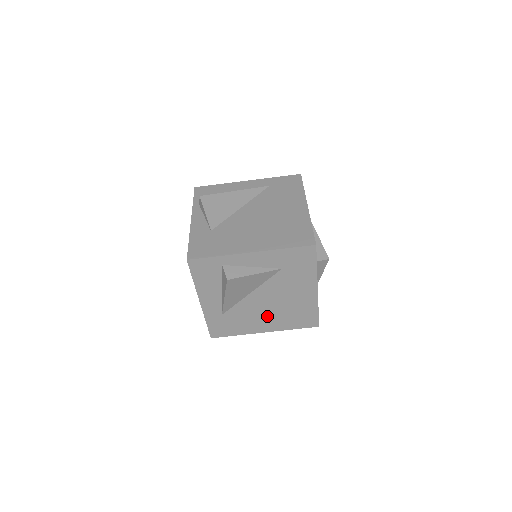
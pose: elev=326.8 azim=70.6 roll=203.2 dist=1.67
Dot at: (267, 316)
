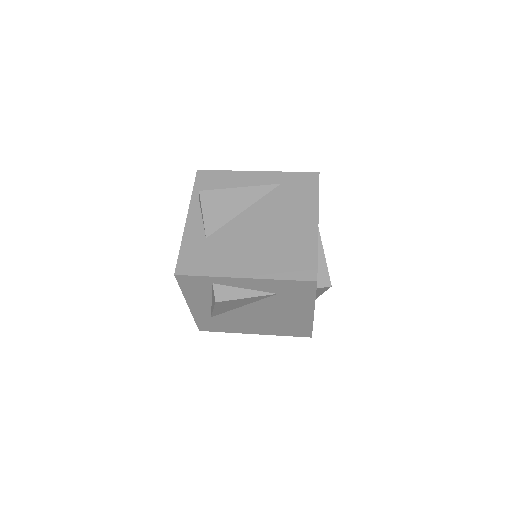
Dot at: (258, 324)
